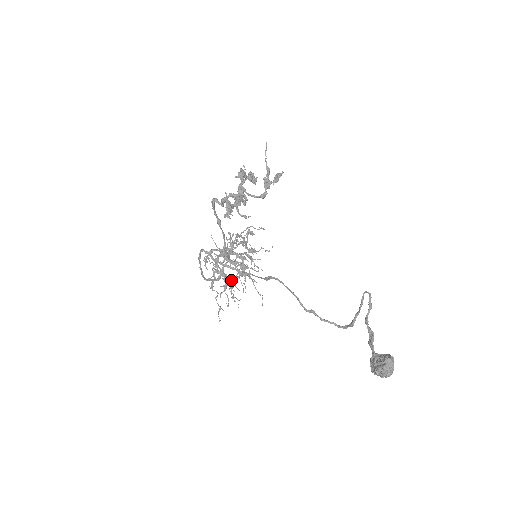
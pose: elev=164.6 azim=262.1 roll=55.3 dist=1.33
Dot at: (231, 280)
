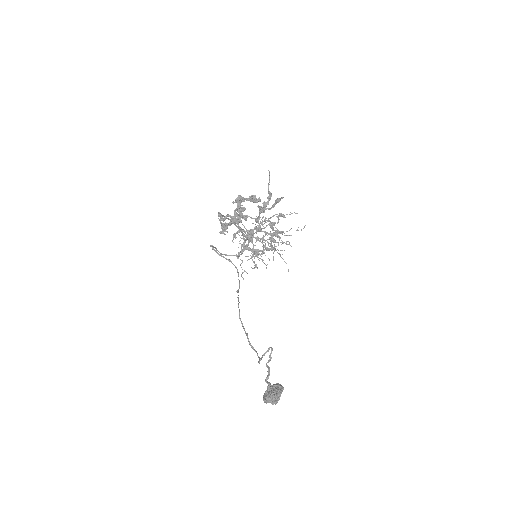
Dot at: (256, 252)
